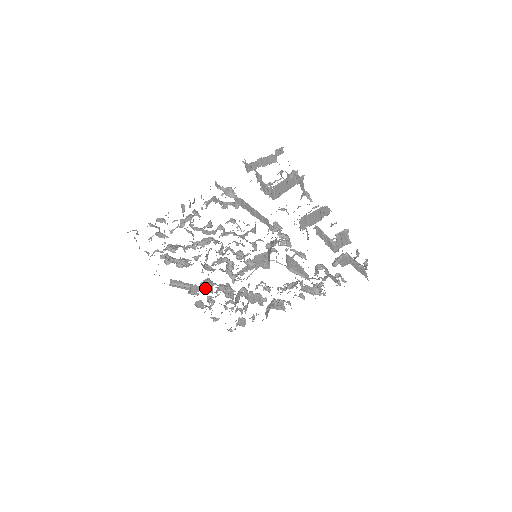
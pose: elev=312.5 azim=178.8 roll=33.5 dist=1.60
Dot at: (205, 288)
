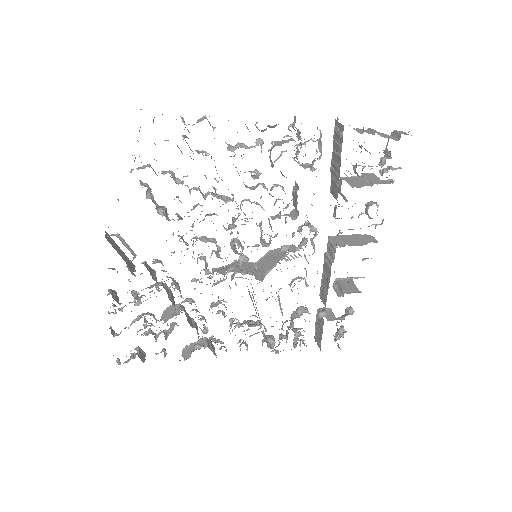
Dot at: occluded
